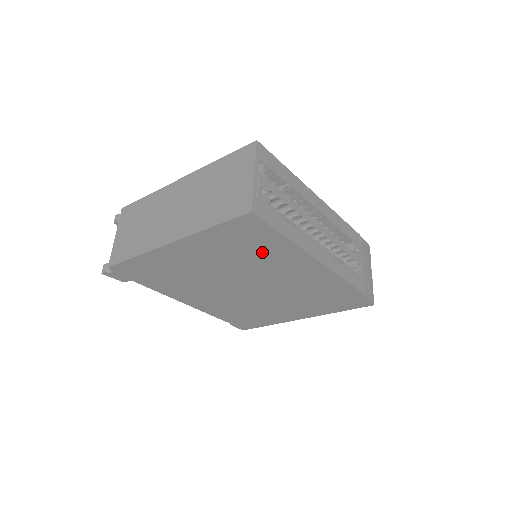
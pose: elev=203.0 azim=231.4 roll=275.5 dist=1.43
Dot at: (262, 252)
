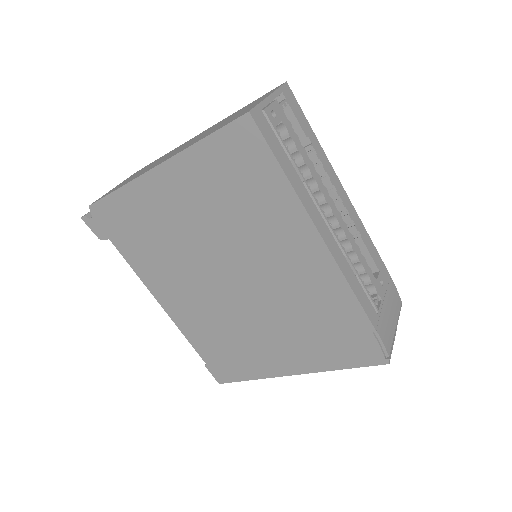
Dot at: (255, 204)
